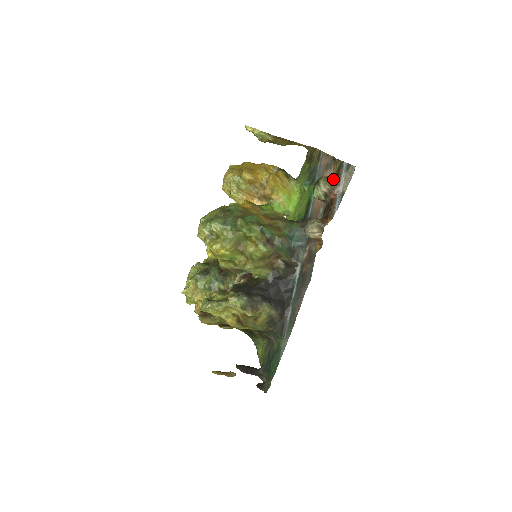
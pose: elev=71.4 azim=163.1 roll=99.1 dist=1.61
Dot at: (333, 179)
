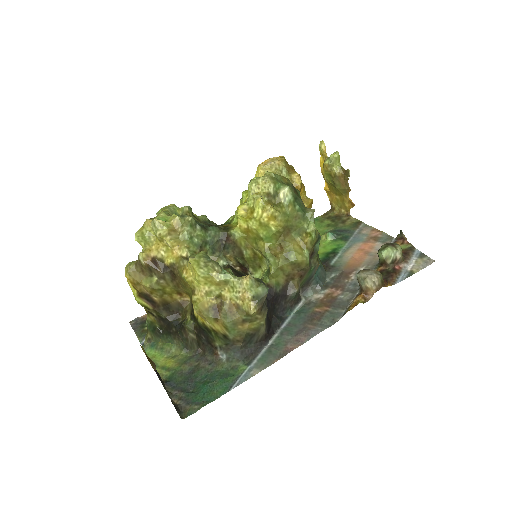
Dot at: occluded
